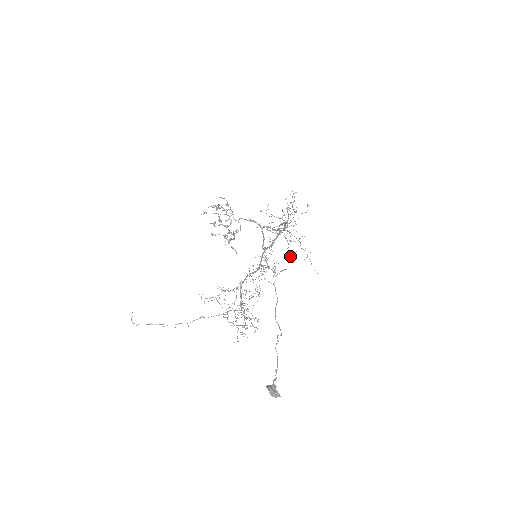
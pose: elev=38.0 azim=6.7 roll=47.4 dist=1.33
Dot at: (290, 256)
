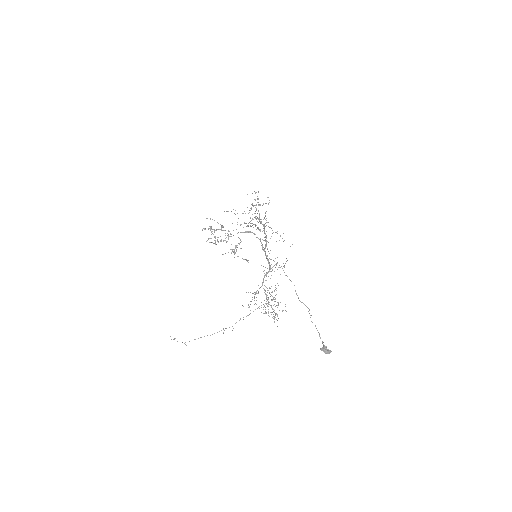
Dot at: (267, 241)
